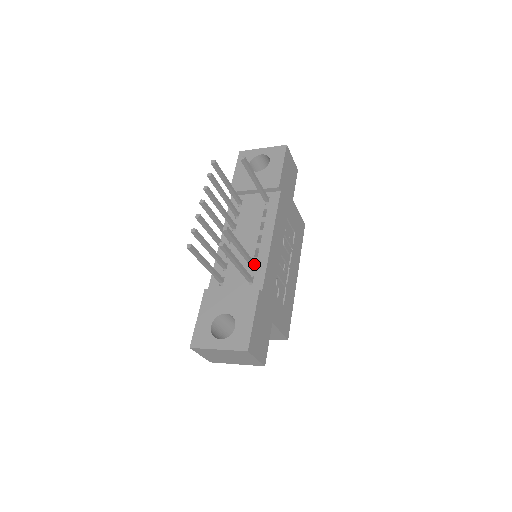
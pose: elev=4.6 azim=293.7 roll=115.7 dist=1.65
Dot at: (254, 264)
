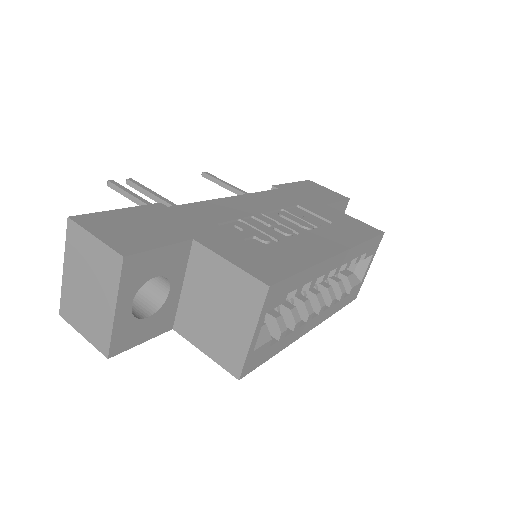
Dot at: occluded
